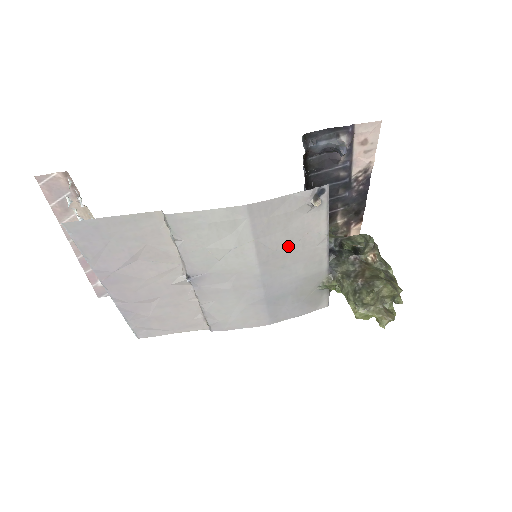
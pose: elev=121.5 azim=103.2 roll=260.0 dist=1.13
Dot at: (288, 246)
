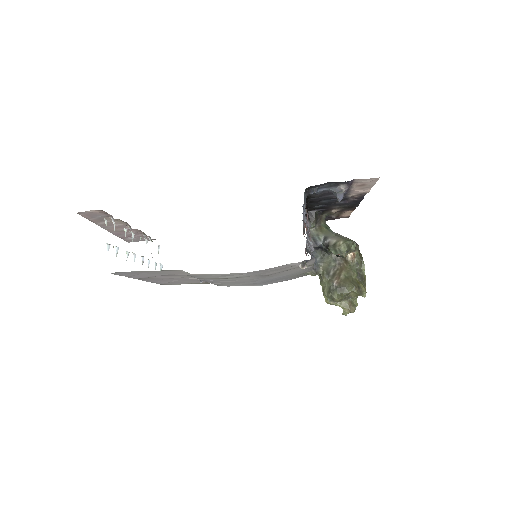
Dot at: (280, 272)
